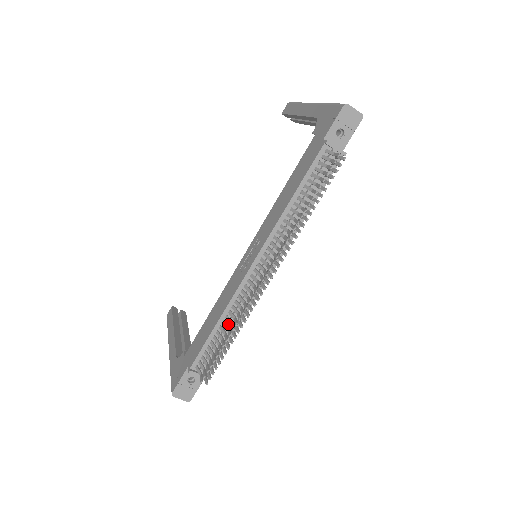
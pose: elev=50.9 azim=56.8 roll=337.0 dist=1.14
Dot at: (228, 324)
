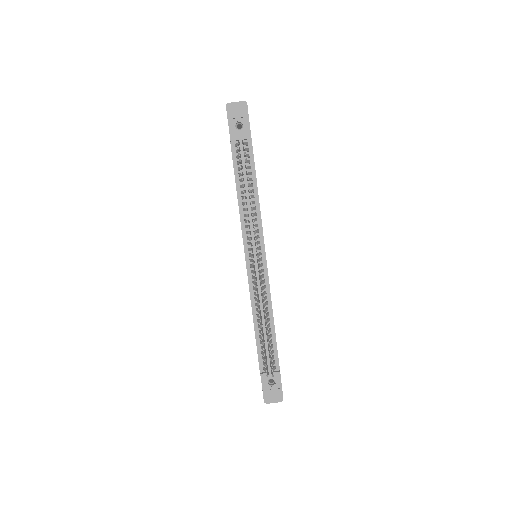
Dot at: (262, 320)
